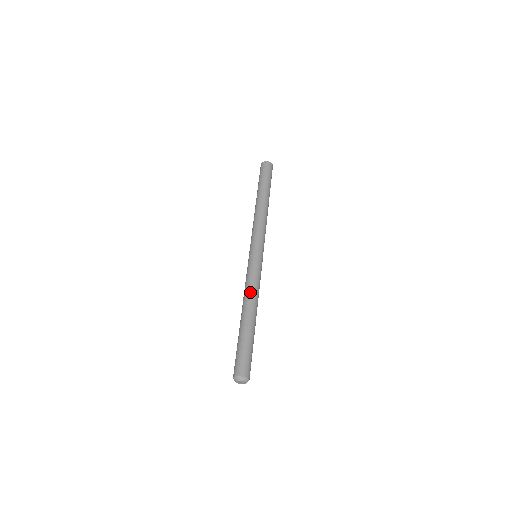
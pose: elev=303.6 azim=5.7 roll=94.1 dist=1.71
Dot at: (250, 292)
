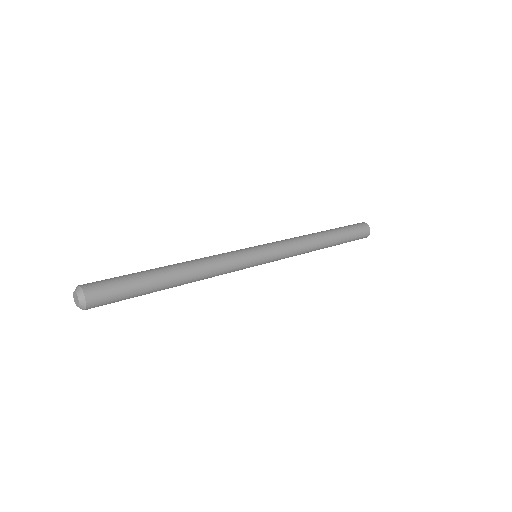
Dot at: (204, 258)
